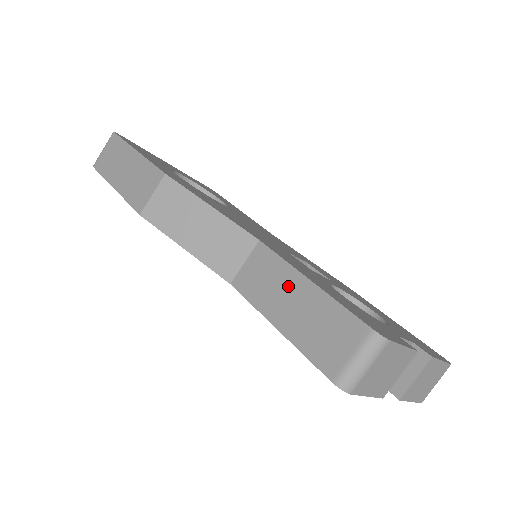
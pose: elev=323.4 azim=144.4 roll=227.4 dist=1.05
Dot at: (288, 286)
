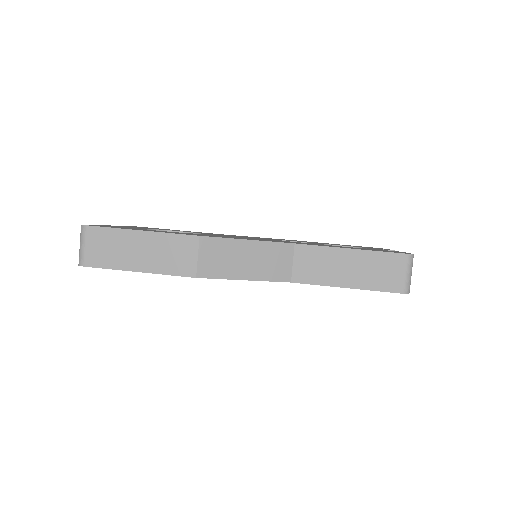
Dot at: (338, 260)
